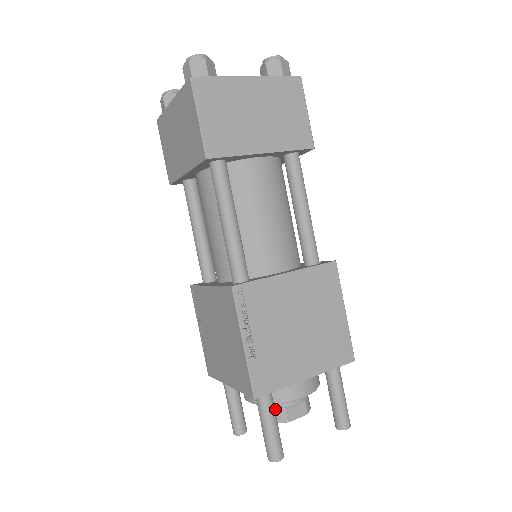
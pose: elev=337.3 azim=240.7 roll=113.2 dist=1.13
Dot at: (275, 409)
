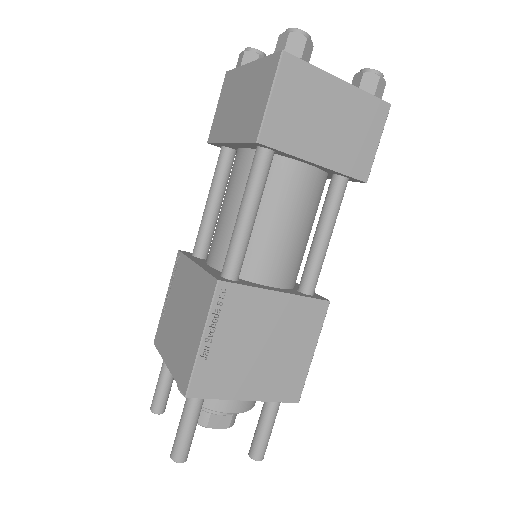
Dot at: (201, 410)
